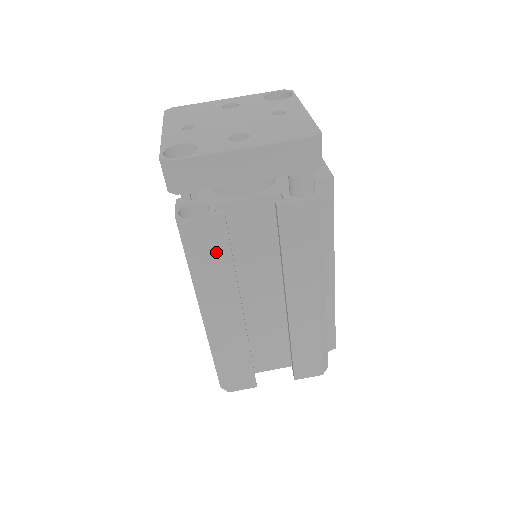
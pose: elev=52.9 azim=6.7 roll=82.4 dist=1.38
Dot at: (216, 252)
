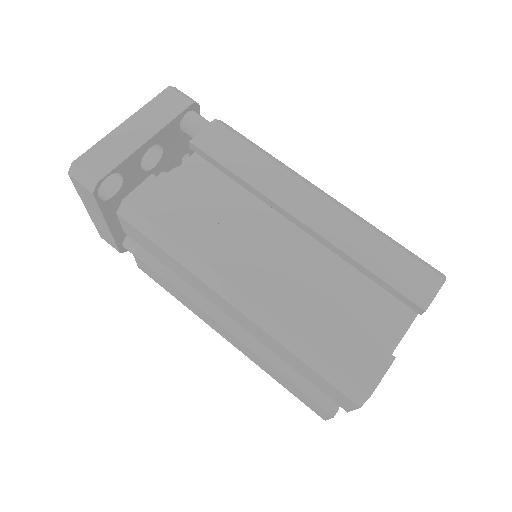
Dot at: (174, 210)
